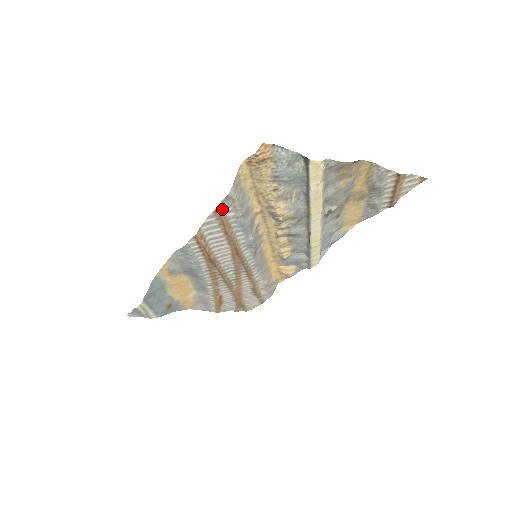
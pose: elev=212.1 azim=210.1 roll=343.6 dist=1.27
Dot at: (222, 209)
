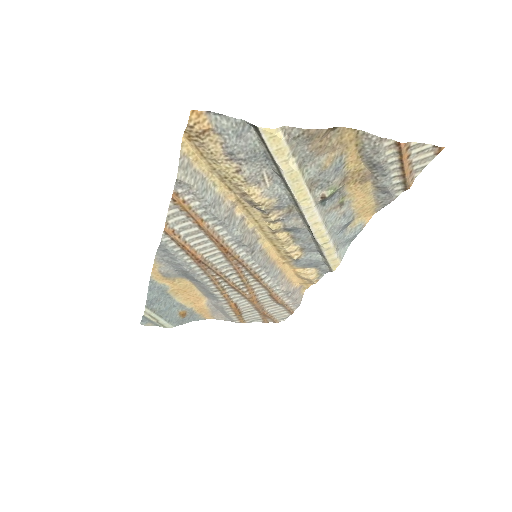
Dot at: (180, 197)
